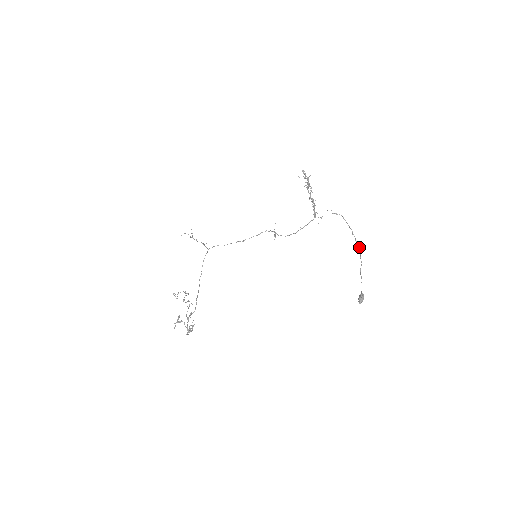
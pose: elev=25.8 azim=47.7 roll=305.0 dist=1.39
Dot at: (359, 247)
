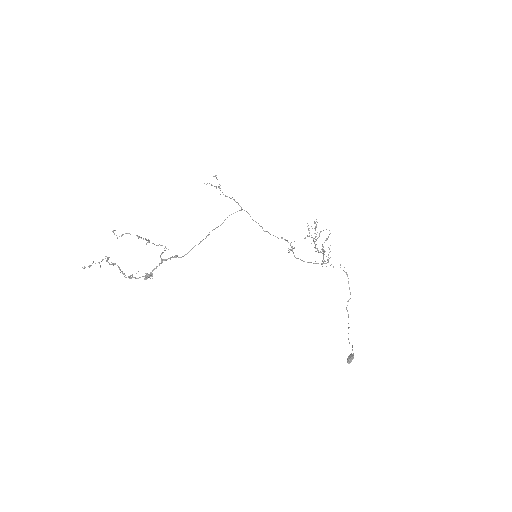
Dot at: (348, 315)
